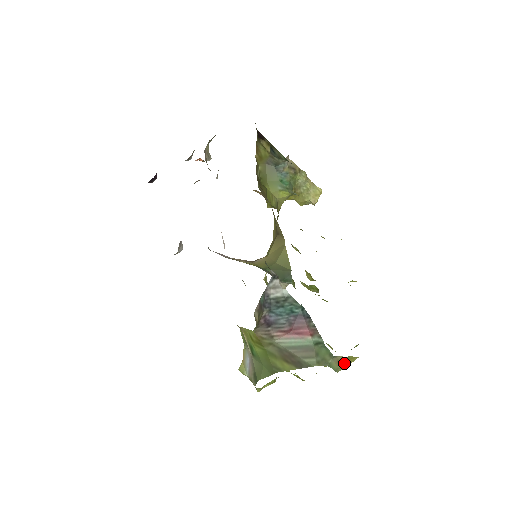
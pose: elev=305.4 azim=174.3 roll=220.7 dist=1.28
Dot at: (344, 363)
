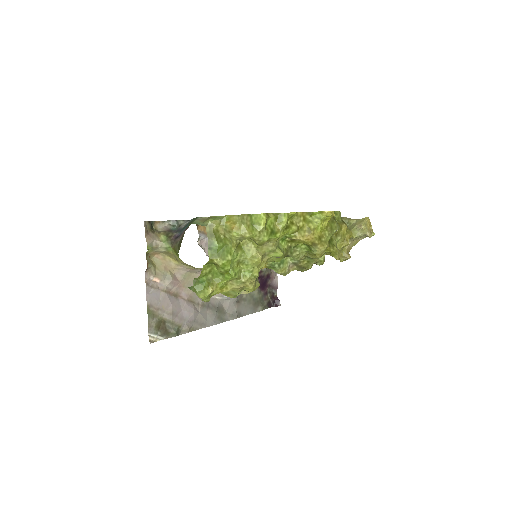
Dot at: (211, 219)
